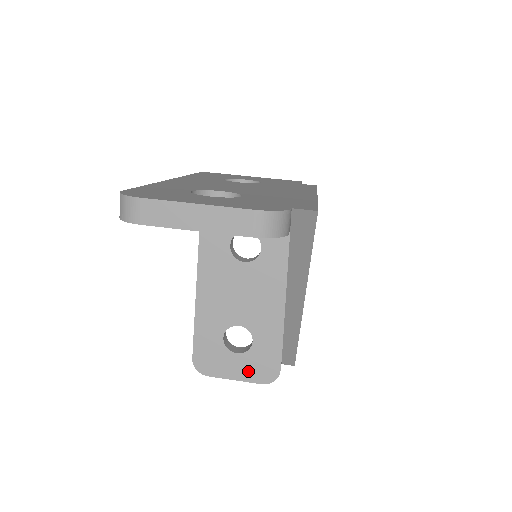
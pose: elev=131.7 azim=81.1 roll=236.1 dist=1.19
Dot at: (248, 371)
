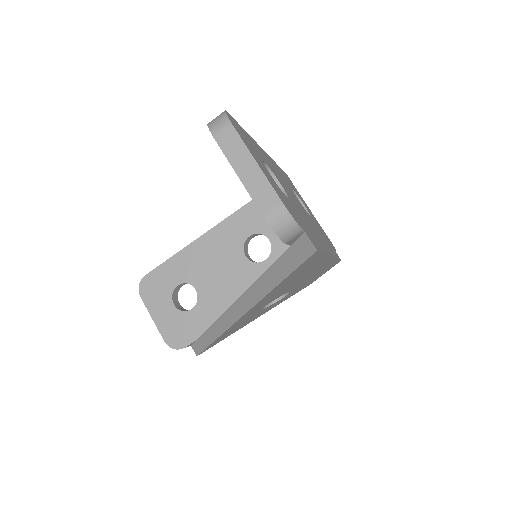
Dot at: (167, 323)
